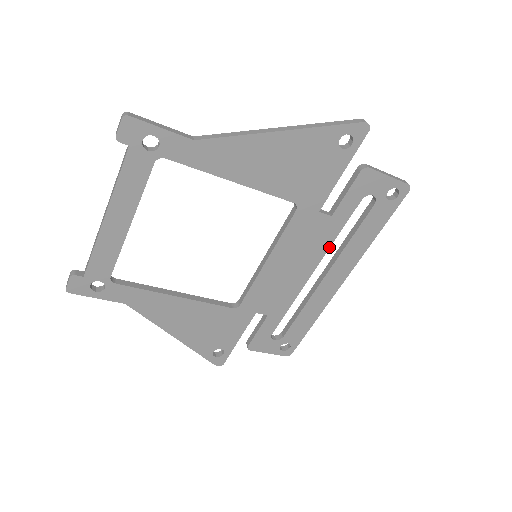
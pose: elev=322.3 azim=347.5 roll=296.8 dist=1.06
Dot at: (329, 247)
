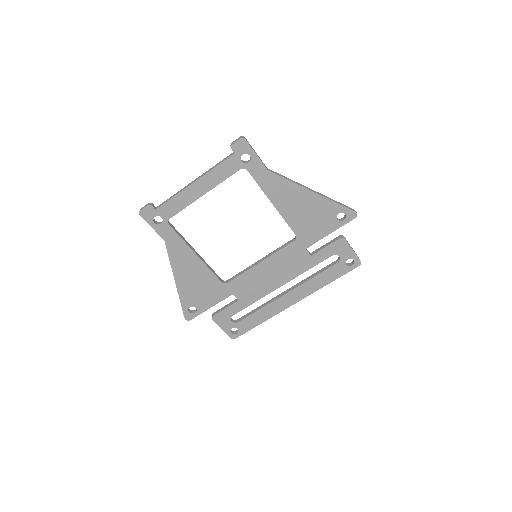
Dot at: occluded
